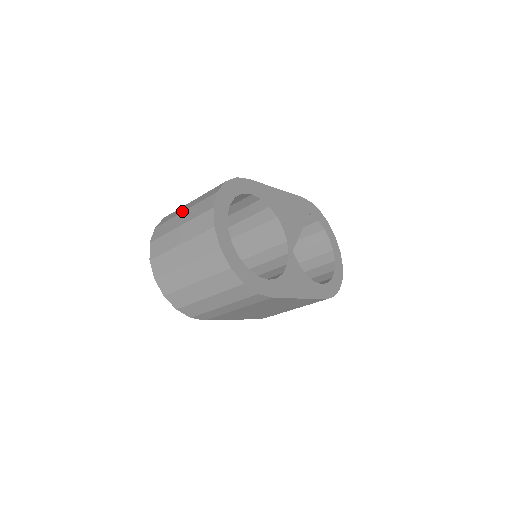
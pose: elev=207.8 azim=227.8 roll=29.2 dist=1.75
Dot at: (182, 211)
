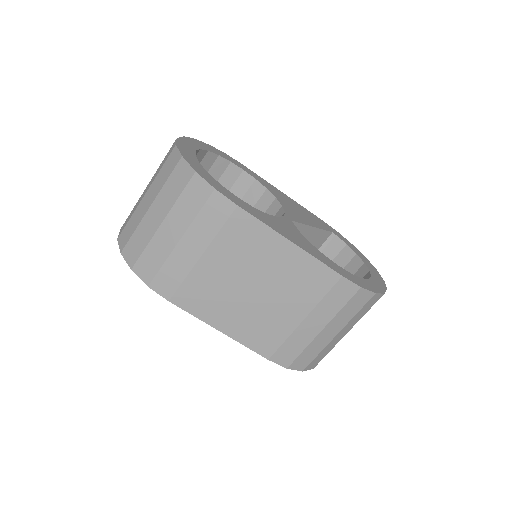
Dot at: occluded
